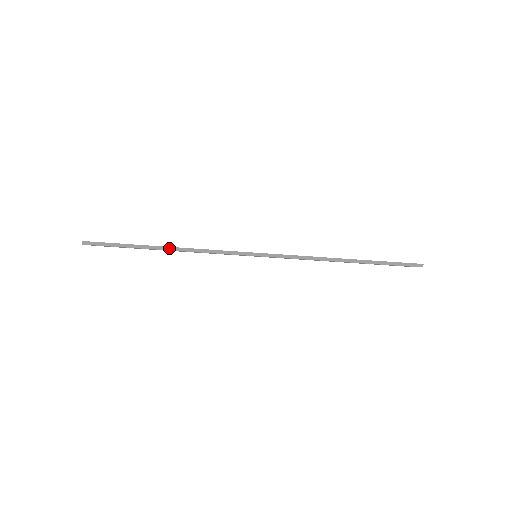
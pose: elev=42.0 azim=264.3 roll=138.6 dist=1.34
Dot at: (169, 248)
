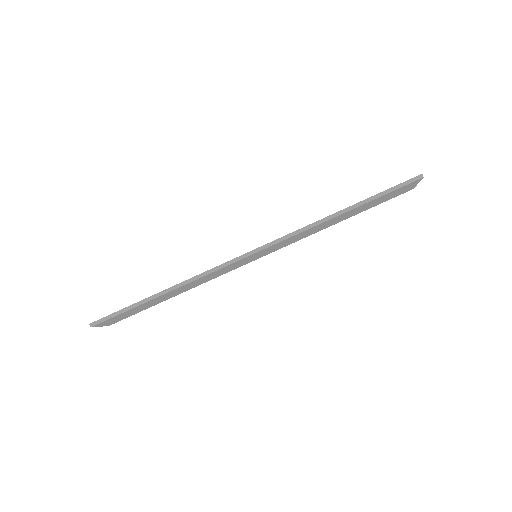
Dot at: (169, 290)
